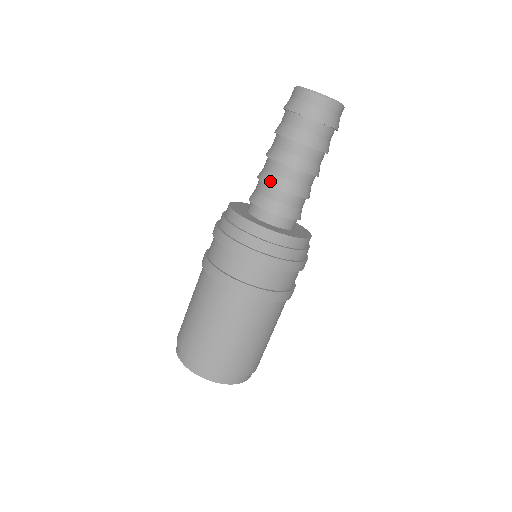
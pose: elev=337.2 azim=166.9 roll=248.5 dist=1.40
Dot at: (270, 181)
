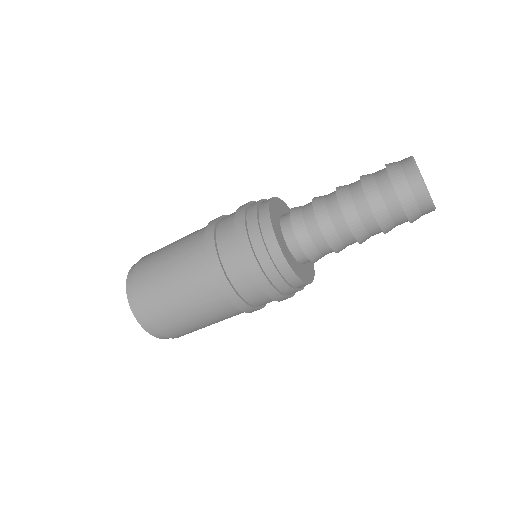
Dot at: (319, 214)
